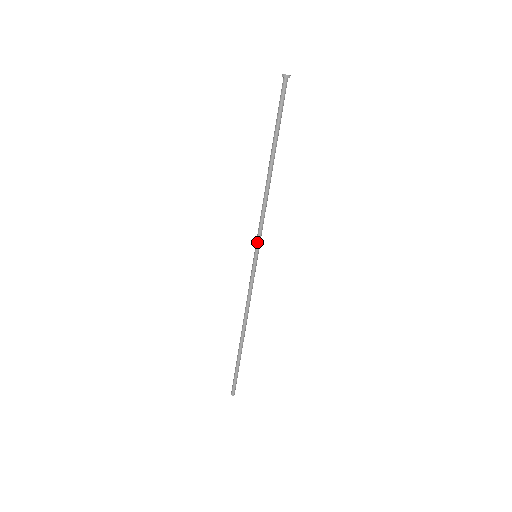
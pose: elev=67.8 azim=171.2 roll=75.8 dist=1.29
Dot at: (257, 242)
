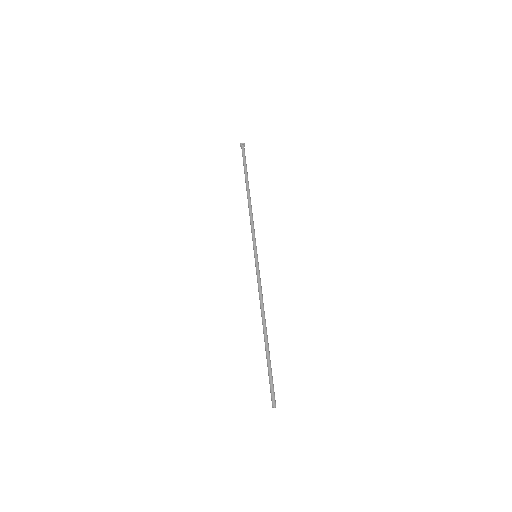
Dot at: (253, 245)
